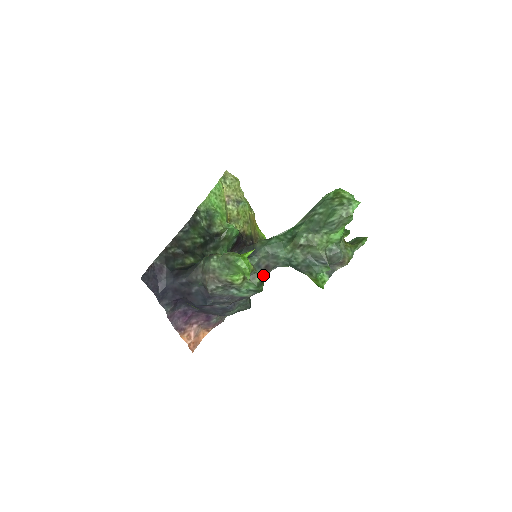
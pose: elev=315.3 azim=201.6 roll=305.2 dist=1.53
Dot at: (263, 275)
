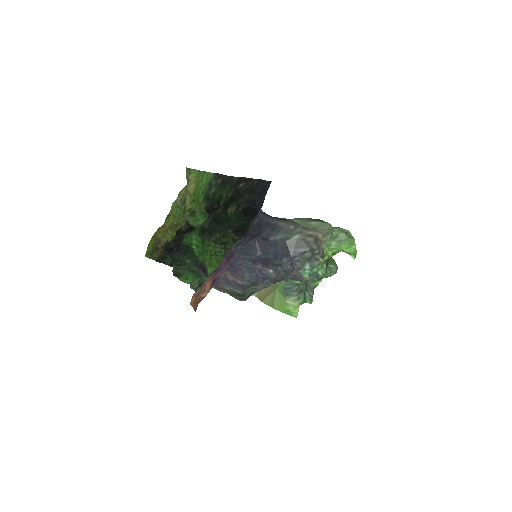
Dot at: occluded
